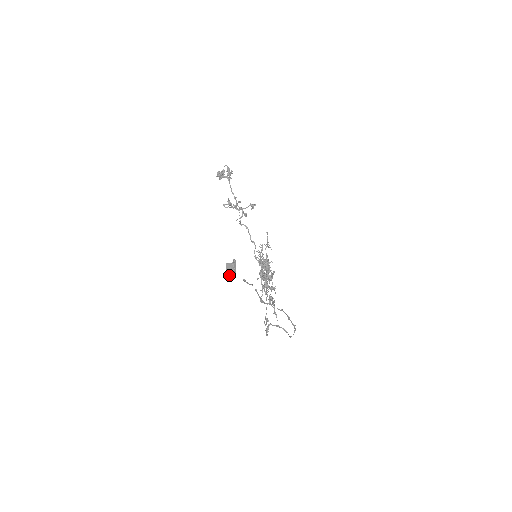
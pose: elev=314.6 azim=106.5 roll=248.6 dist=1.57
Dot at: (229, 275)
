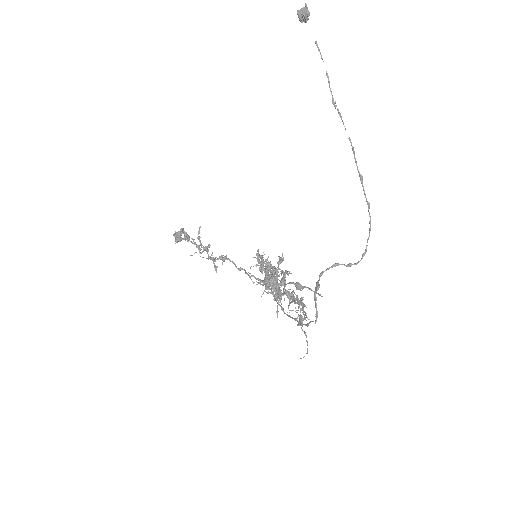
Dot at: (304, 16)
